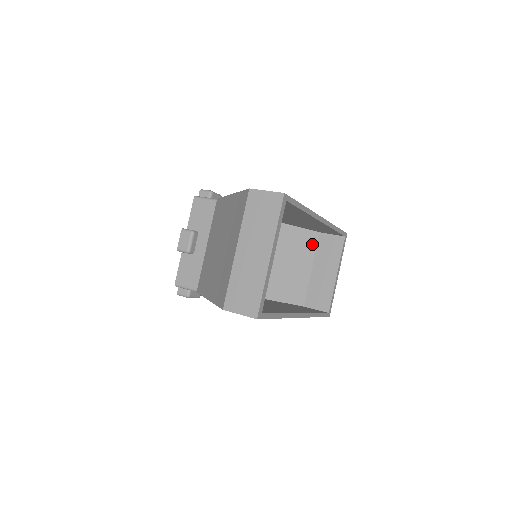
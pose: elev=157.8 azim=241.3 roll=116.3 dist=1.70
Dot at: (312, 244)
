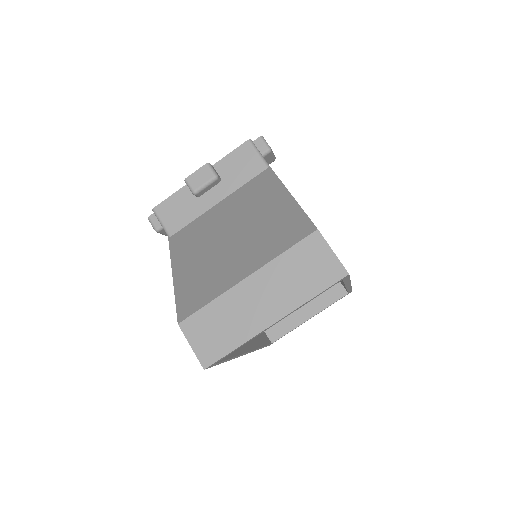
Dot at: occluded
